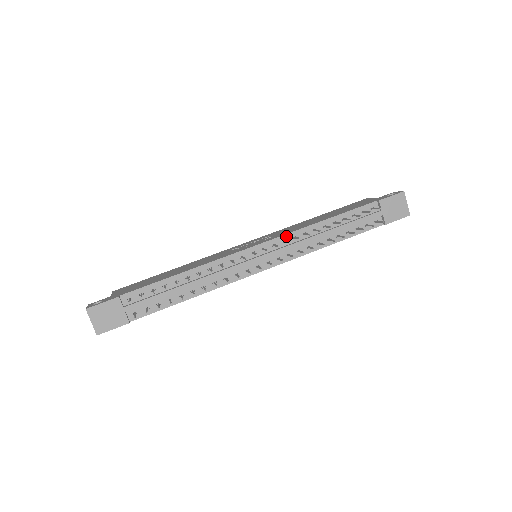
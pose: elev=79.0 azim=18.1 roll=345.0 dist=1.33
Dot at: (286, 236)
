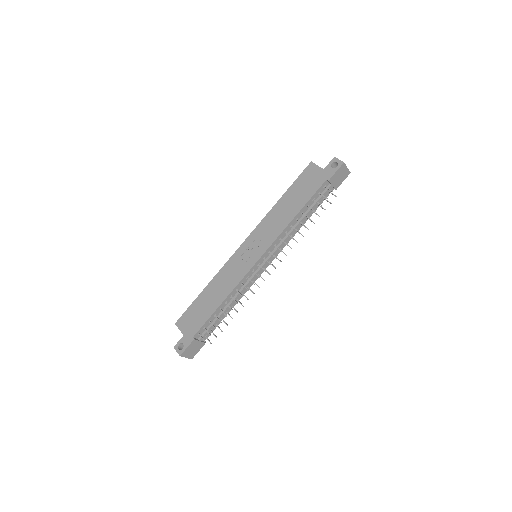
Dot at: (275, 242)
